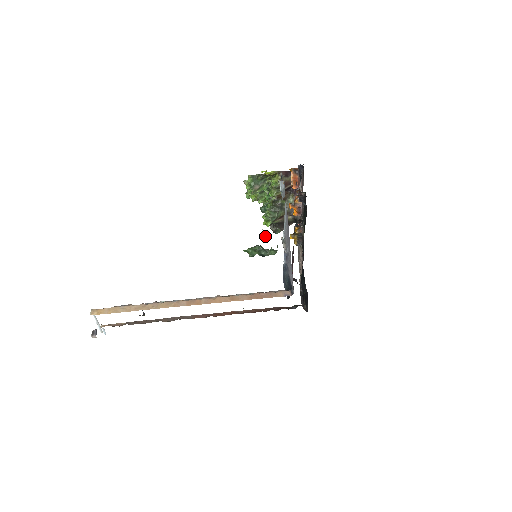
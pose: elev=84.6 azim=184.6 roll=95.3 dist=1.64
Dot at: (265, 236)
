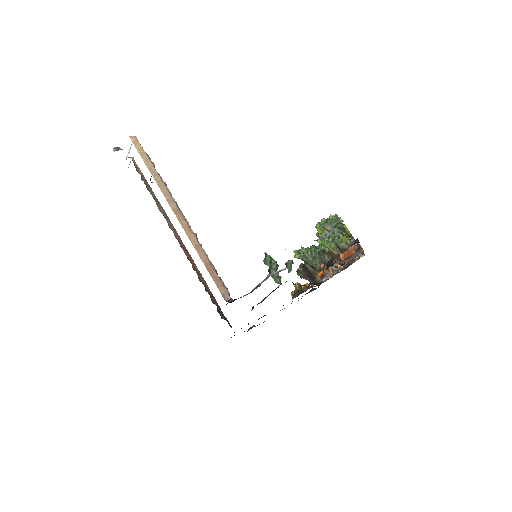
Dot at: (289, 264)
